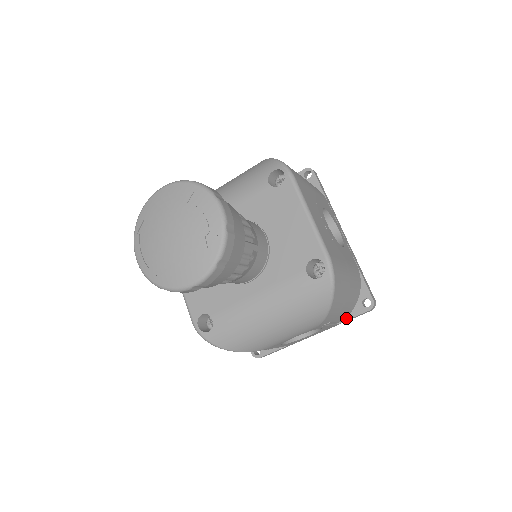
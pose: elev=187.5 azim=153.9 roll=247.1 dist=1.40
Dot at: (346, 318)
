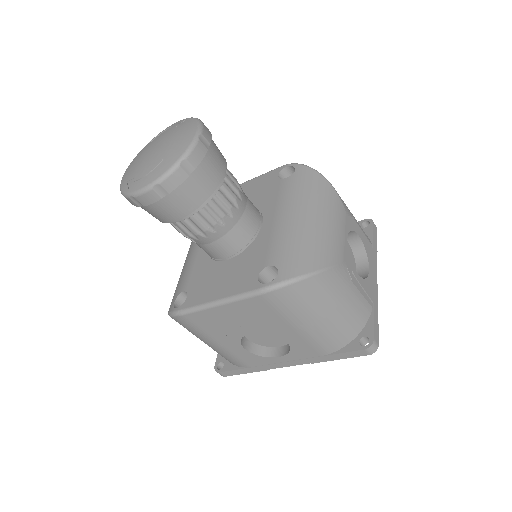
Dot at: (371, 241)
